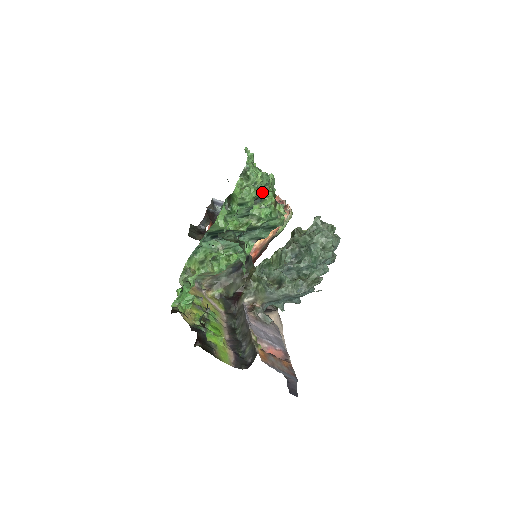
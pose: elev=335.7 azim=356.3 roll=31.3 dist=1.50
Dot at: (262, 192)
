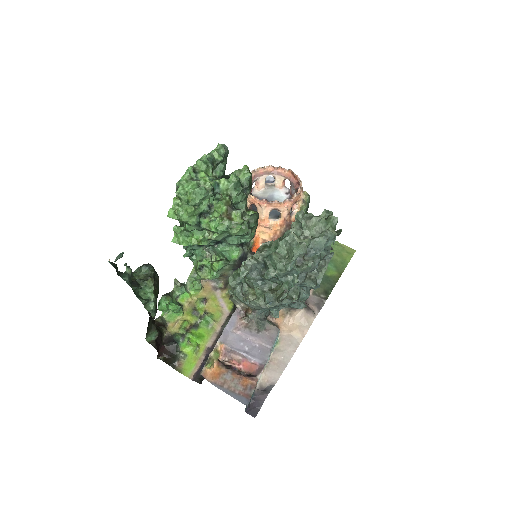
Dot at: (204, 206)
